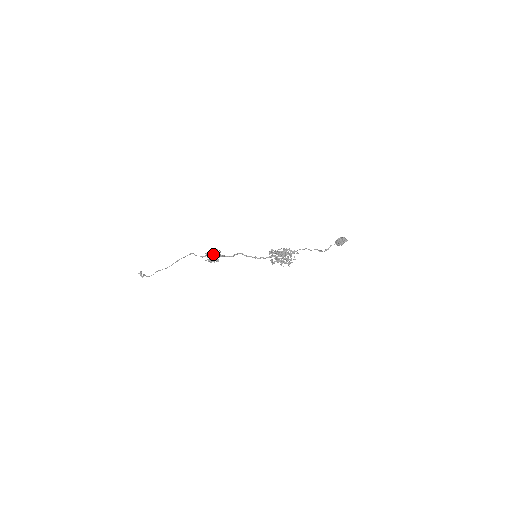
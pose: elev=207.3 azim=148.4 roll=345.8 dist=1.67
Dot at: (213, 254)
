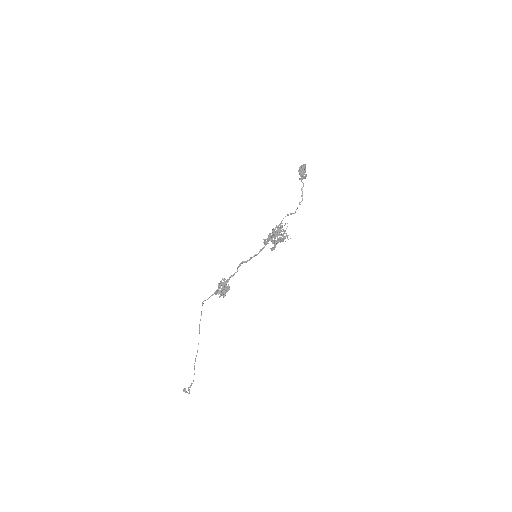
Dot at: (220, 285)
